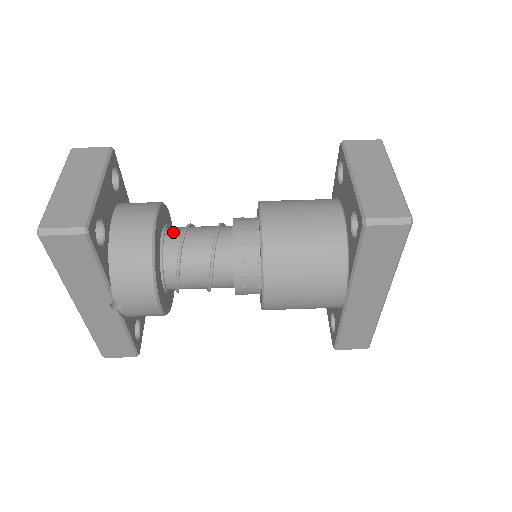
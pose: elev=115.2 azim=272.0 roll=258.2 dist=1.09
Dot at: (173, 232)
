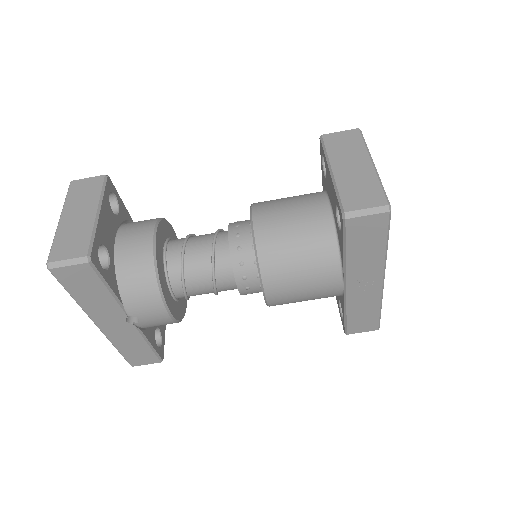
Dot at: (174, 245)
